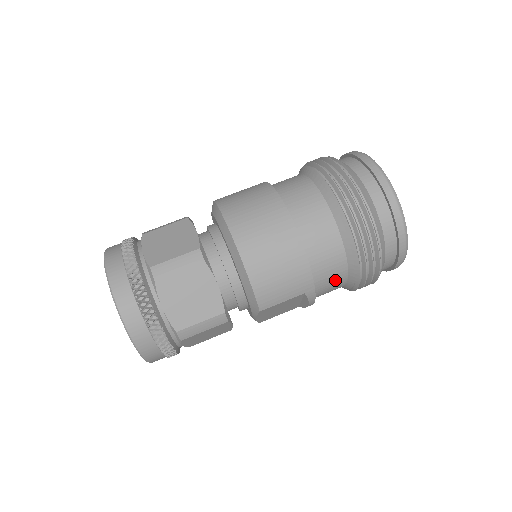
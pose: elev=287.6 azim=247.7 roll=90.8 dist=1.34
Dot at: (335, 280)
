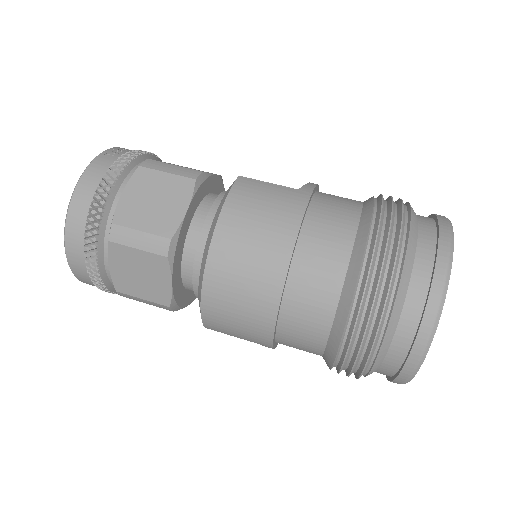
Dot at: occluded
